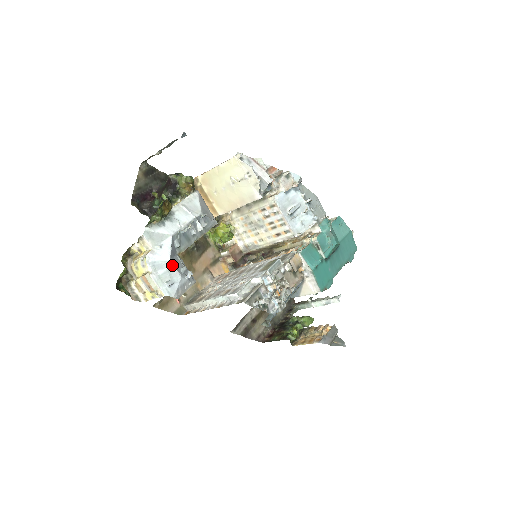
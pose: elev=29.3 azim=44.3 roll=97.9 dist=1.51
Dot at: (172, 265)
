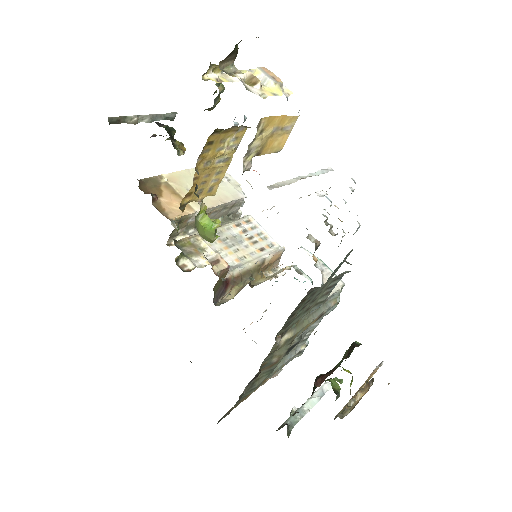
Dot at: occluded
